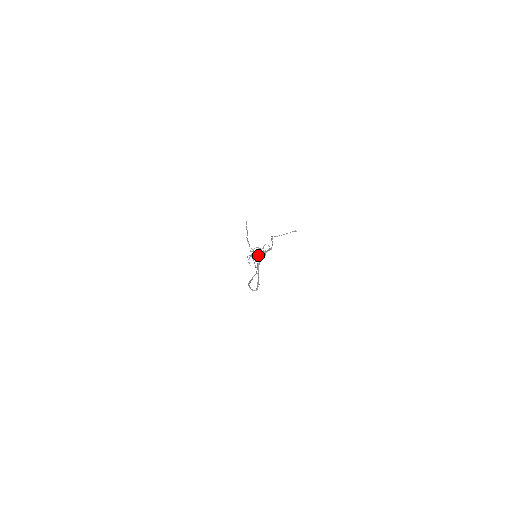
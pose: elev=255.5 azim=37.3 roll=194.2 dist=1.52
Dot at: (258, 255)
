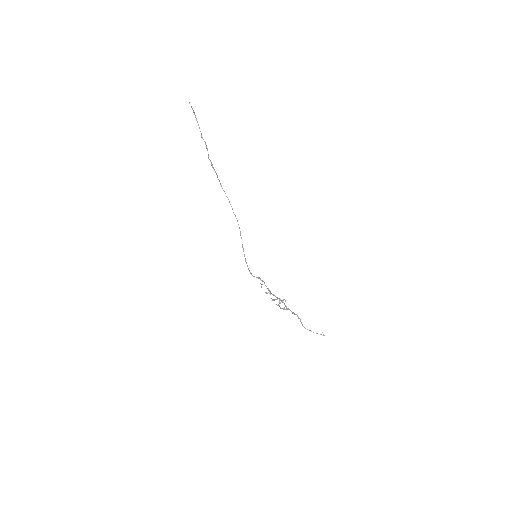
Dot at: (279, 306)
